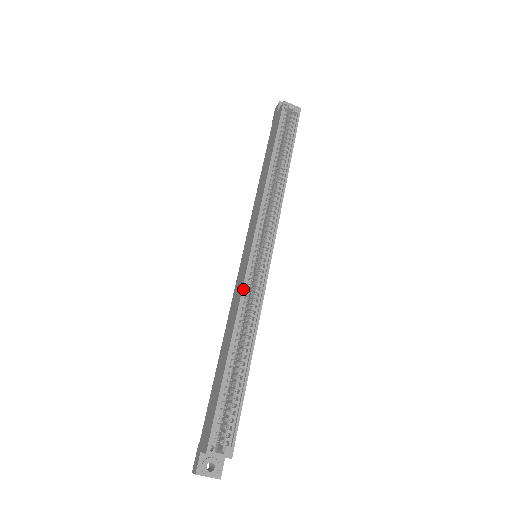
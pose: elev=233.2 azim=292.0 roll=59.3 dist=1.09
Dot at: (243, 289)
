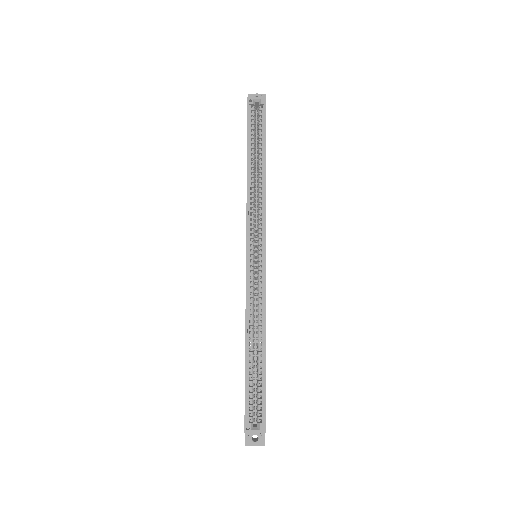
Dot at: (246, 293)
